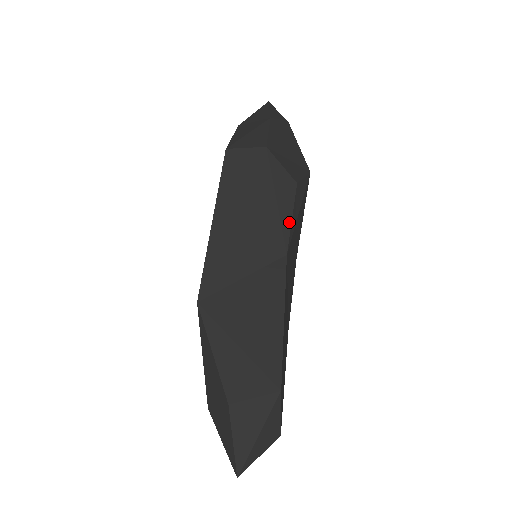
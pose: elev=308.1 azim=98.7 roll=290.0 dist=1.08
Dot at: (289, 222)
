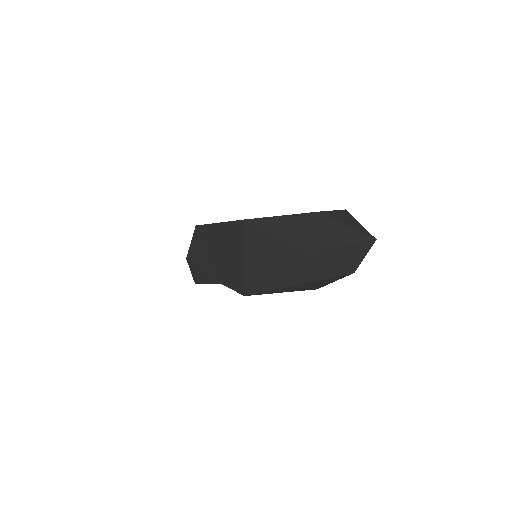
Dot at: occluded
